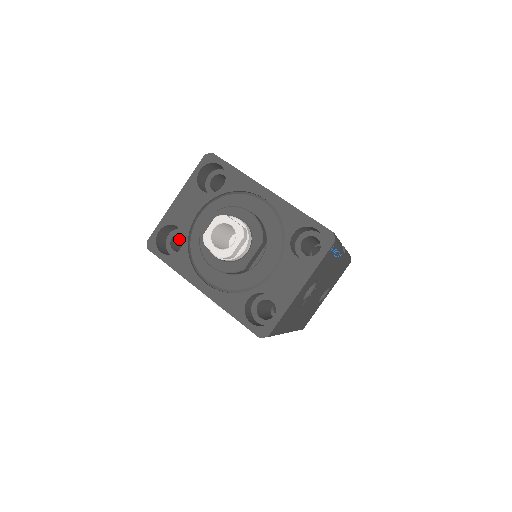
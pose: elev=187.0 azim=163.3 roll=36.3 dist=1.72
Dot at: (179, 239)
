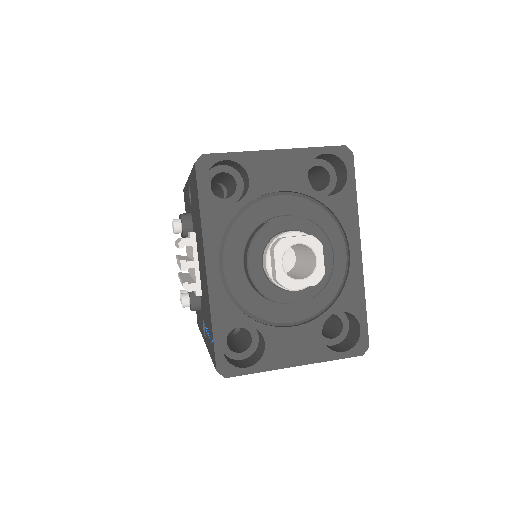
Dot at: (221, 174)
